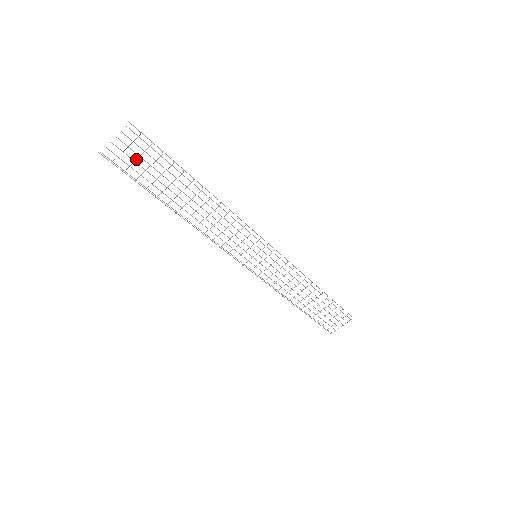
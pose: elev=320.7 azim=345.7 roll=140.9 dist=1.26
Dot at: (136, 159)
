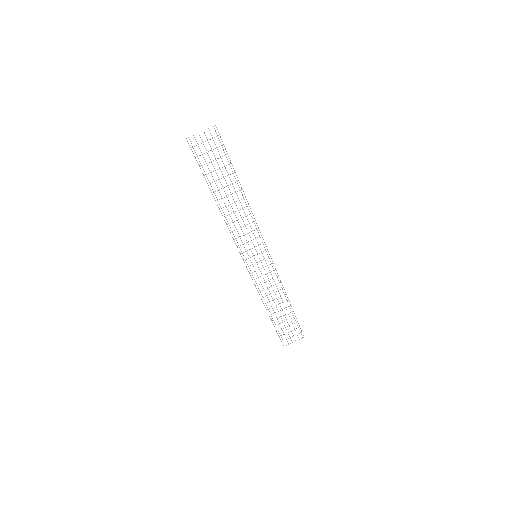
Dot at: occluded
